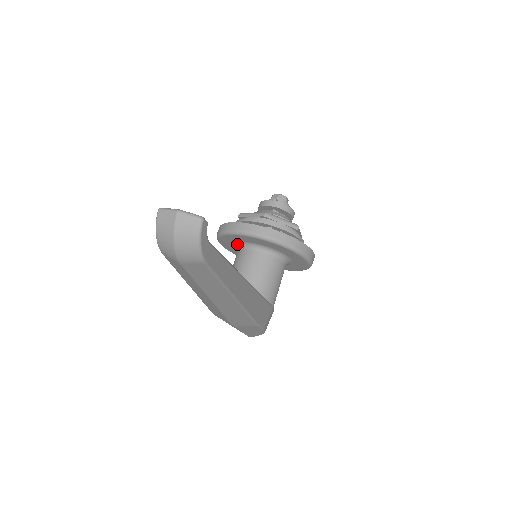
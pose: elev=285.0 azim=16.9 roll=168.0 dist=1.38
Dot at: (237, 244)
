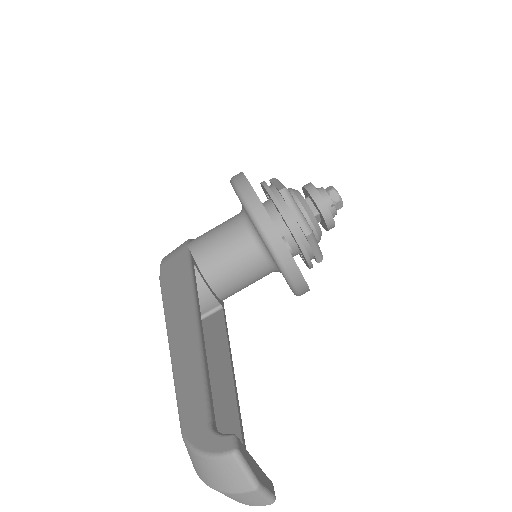
Dot at: (249, 218)
